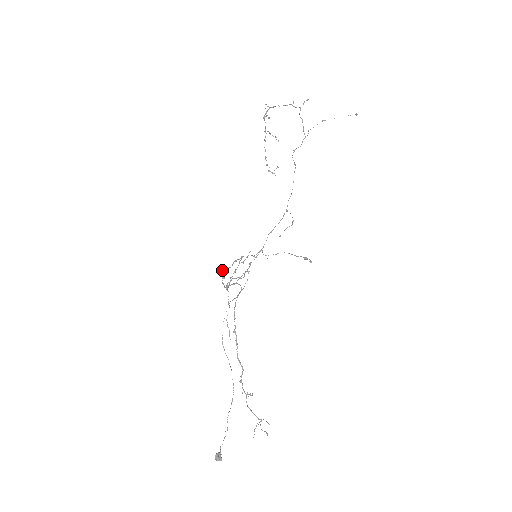
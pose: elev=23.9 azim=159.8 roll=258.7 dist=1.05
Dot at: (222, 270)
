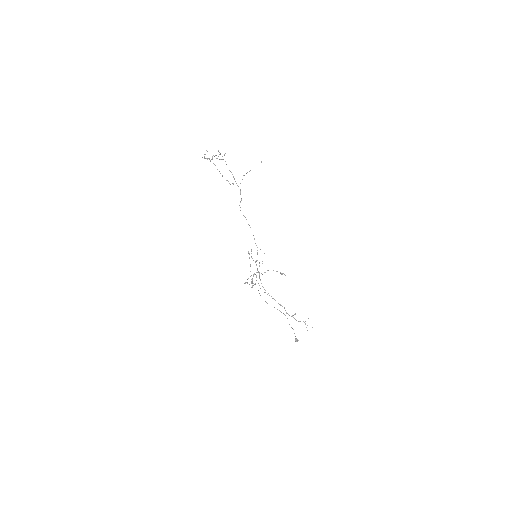
Dot at: occluded
